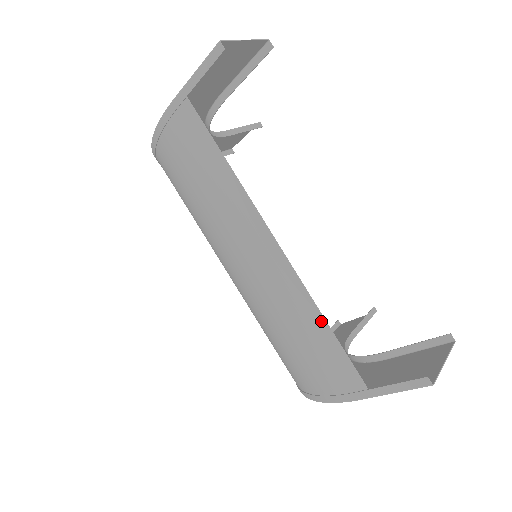
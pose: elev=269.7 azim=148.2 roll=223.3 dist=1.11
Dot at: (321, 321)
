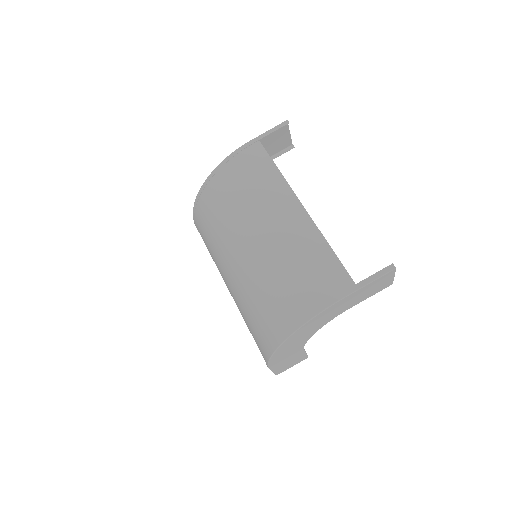
Dot at: (327, 246)
